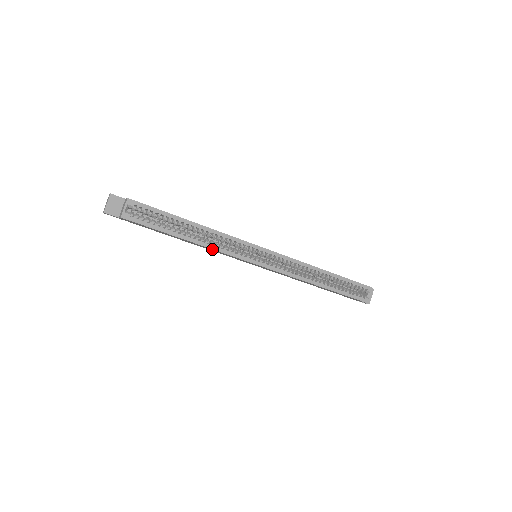
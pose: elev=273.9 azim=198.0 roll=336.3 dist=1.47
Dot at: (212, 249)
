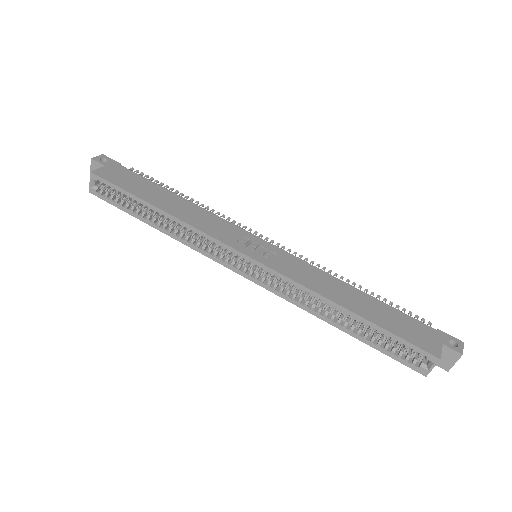
Dot at: (183, 243)
